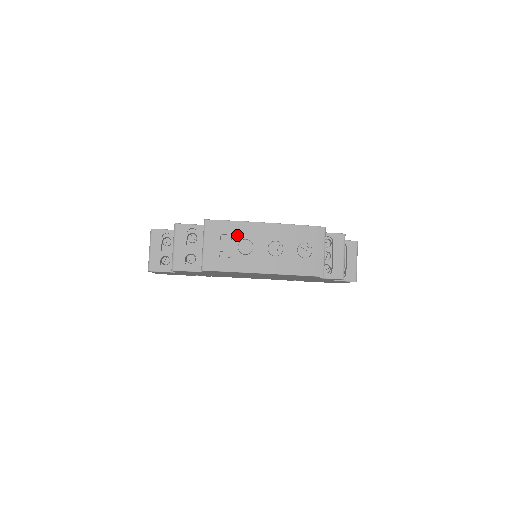
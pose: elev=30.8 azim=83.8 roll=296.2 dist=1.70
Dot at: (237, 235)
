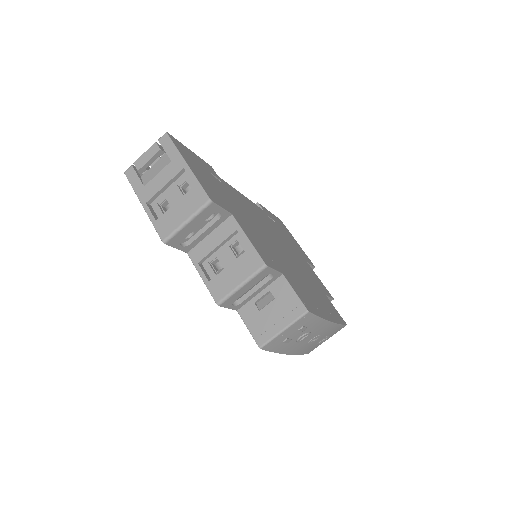
Dot at: (310, 329)
